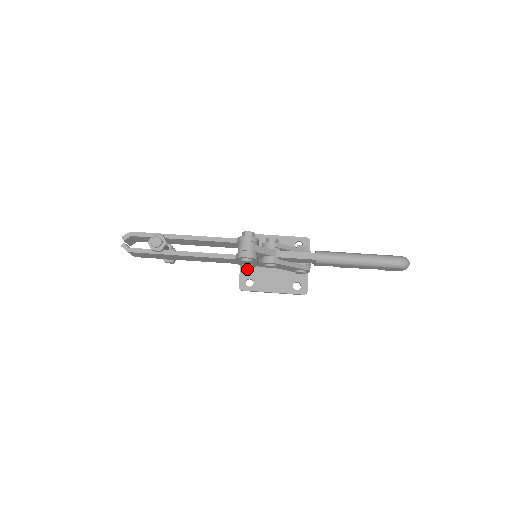
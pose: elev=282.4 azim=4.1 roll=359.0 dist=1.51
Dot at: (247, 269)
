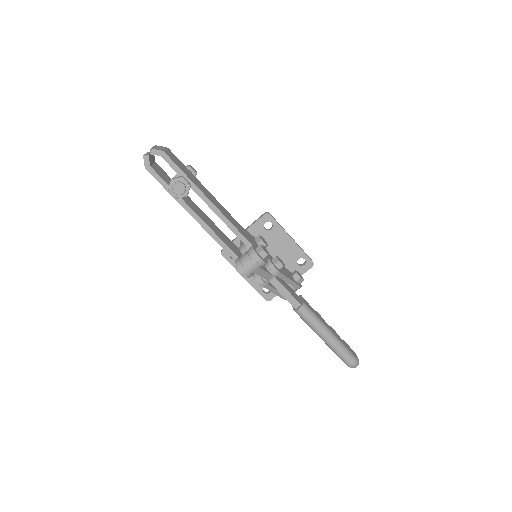
Dot at: occluded
